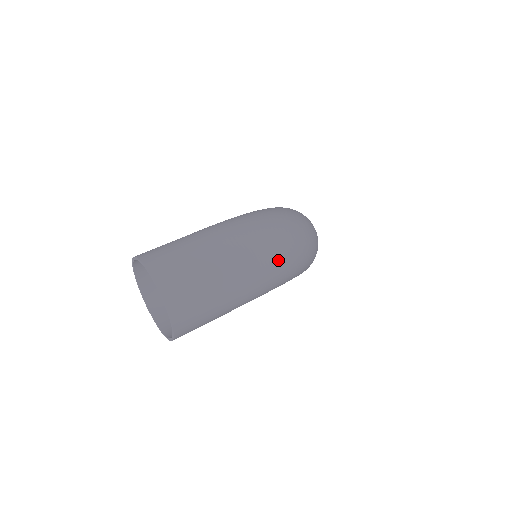
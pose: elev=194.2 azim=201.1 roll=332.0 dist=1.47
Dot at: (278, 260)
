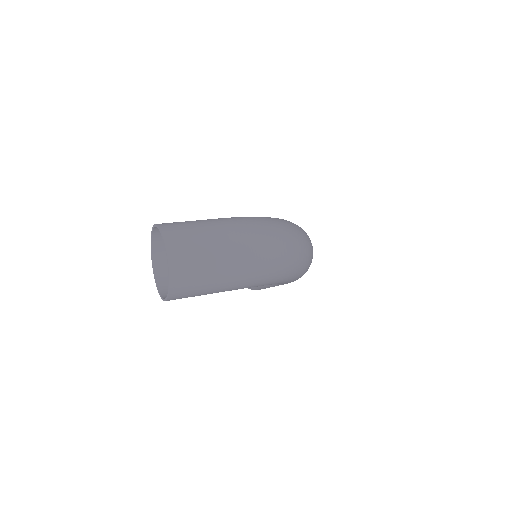
Dot at: (271, 261)
